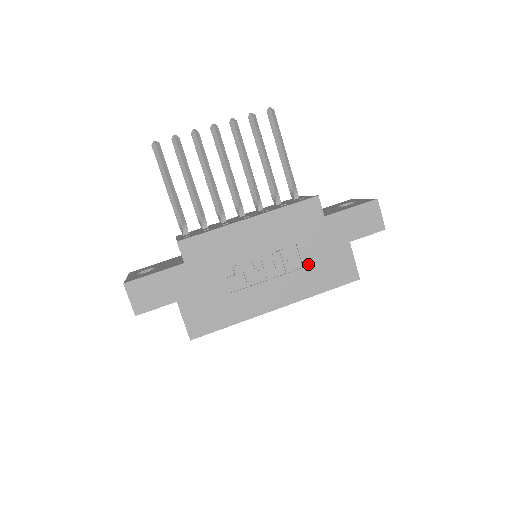
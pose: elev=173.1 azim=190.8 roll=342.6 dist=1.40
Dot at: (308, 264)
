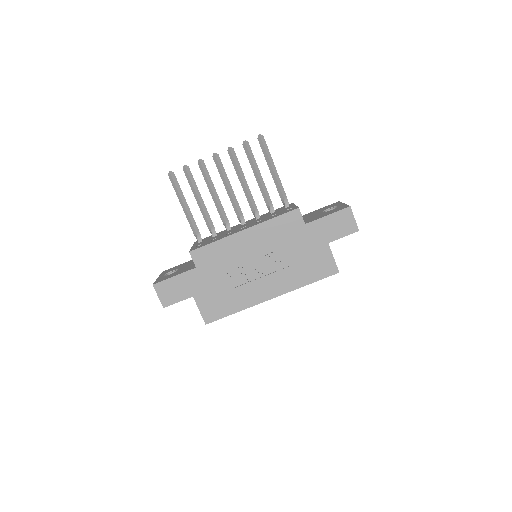
Dot at: (294, 263)
